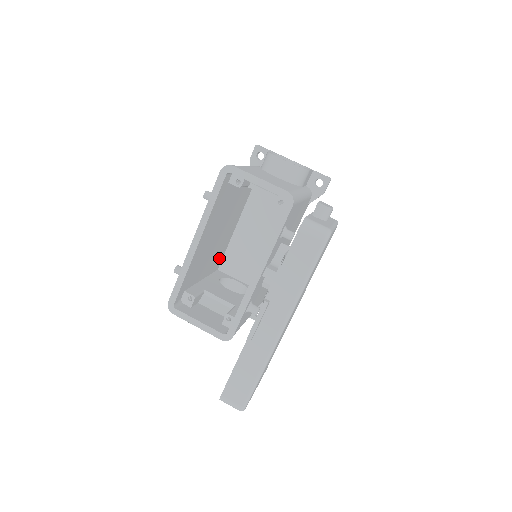
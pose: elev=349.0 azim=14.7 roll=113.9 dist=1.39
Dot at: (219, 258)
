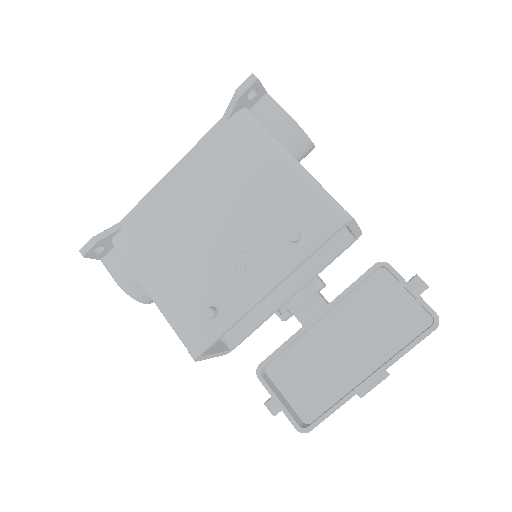
Dot at: (151, 225)
